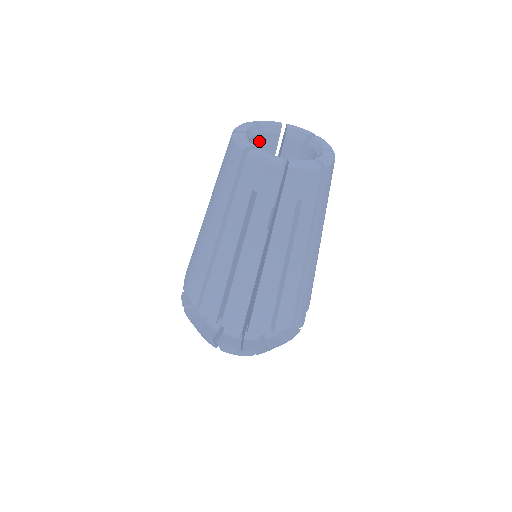
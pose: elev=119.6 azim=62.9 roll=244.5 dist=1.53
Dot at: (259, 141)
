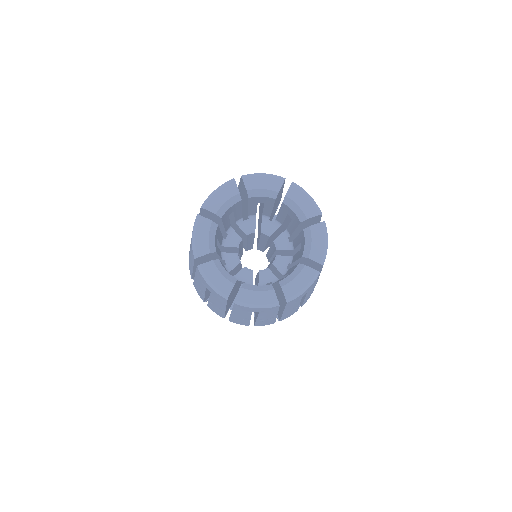
Dot at: (220, 220)
